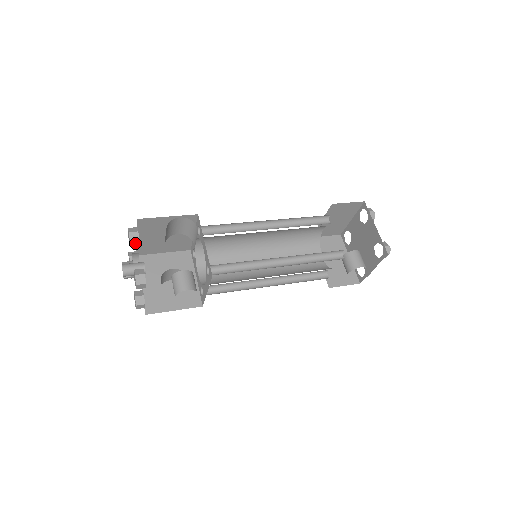
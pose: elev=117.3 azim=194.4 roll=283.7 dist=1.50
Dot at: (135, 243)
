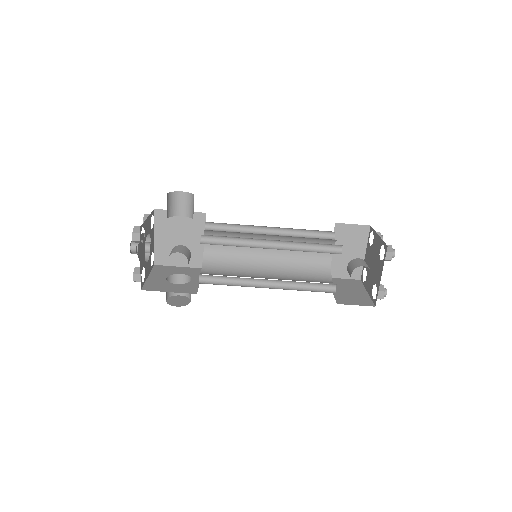
Dot at: occluded
